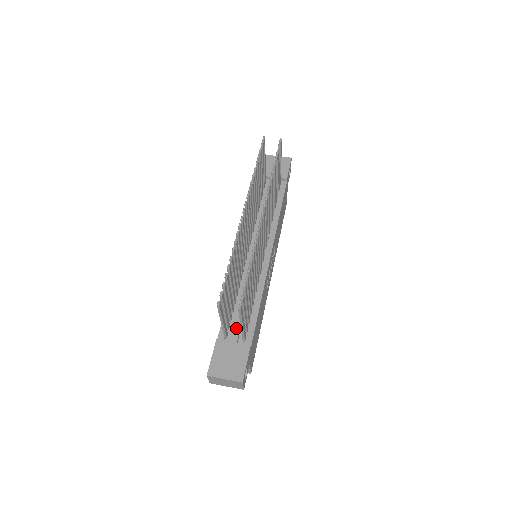
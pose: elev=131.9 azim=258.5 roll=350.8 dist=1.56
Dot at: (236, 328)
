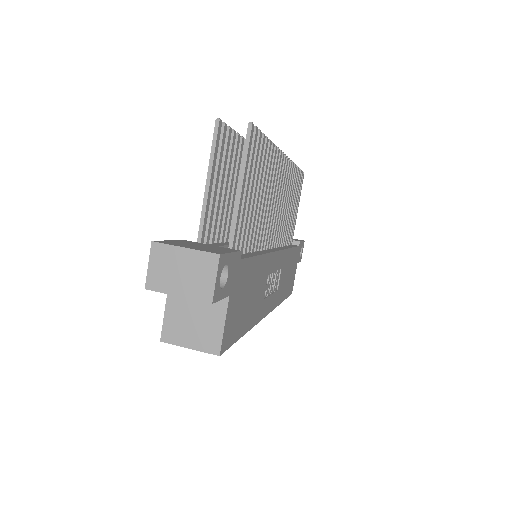
Dot at: (219, 244)
